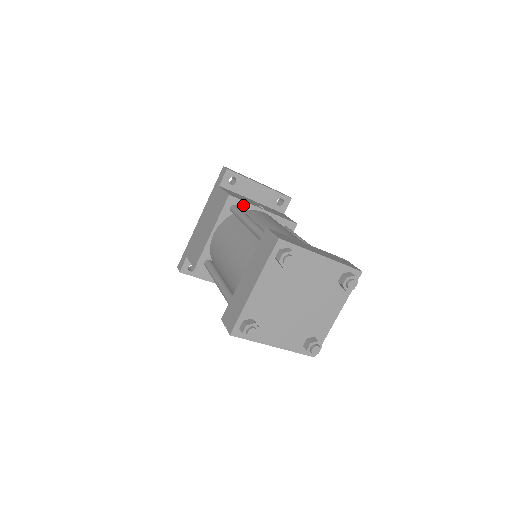
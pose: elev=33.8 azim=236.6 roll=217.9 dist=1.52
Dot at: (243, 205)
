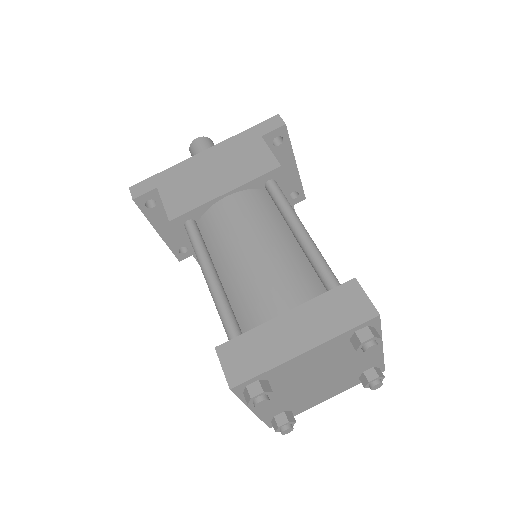
Dot at: (282, 186)
